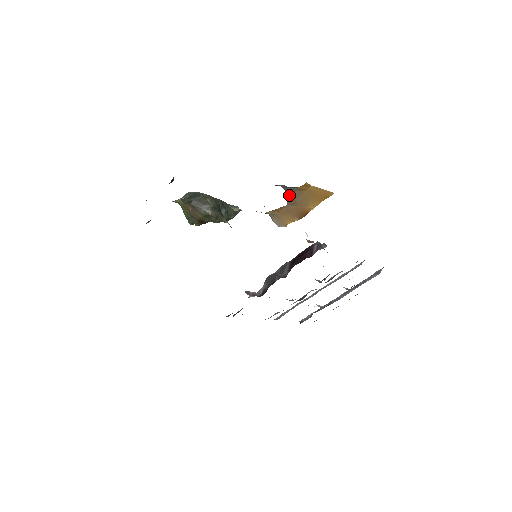
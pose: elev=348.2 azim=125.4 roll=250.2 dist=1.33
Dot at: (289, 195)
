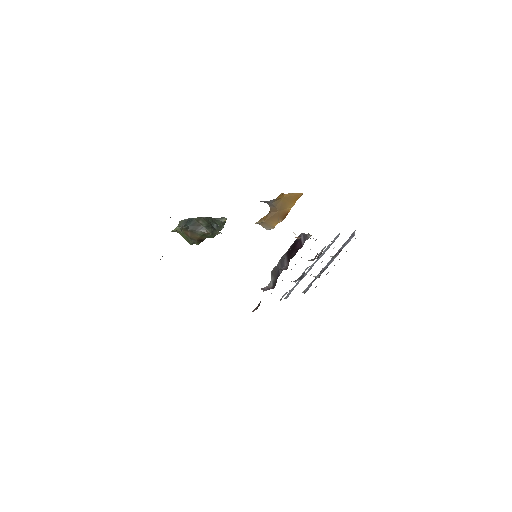
Dot at: (270, 205)
